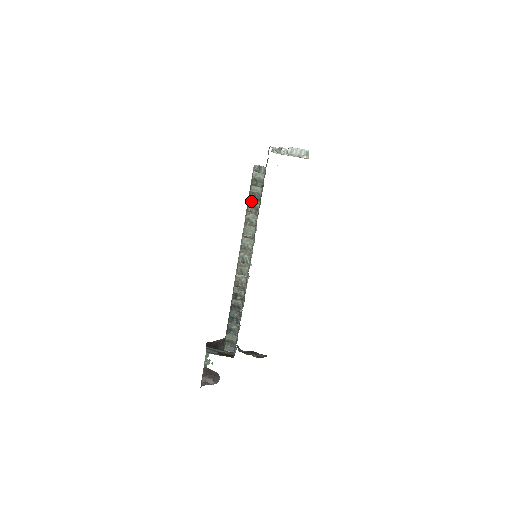
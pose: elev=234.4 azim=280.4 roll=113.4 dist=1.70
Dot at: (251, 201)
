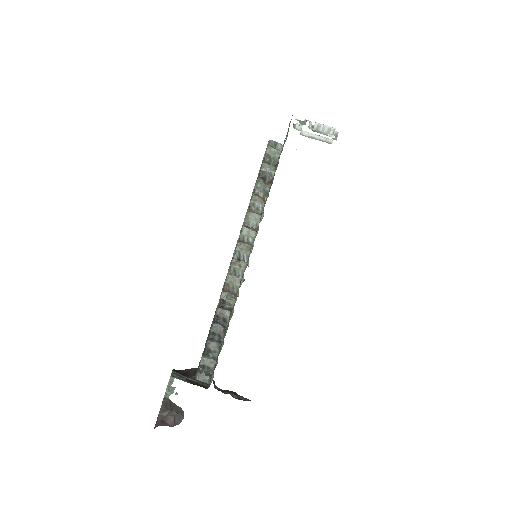
Dot at: (260, 182)
